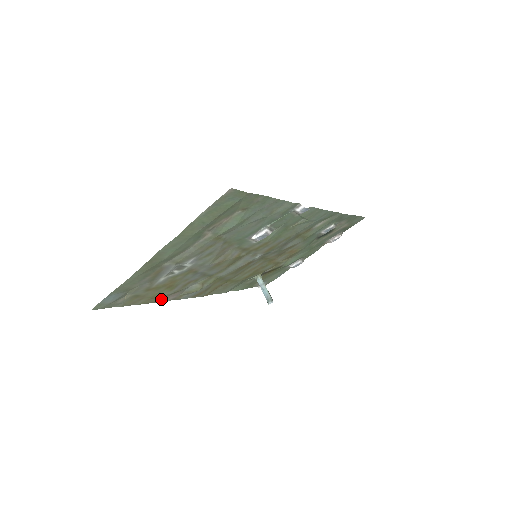
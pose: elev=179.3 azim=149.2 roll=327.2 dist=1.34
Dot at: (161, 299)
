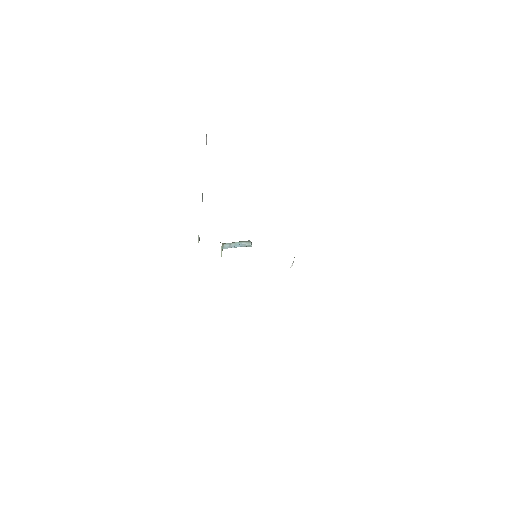
Dot at: occluded
